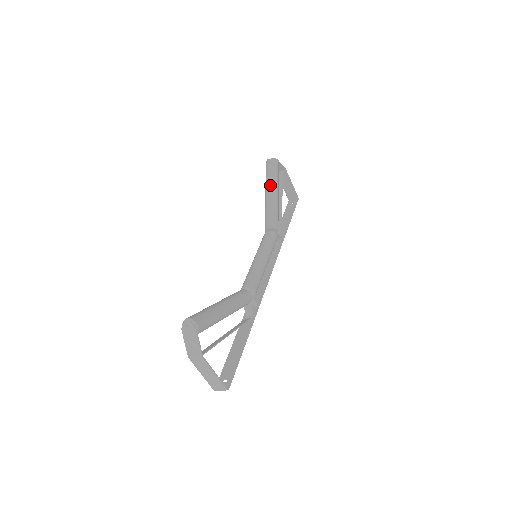
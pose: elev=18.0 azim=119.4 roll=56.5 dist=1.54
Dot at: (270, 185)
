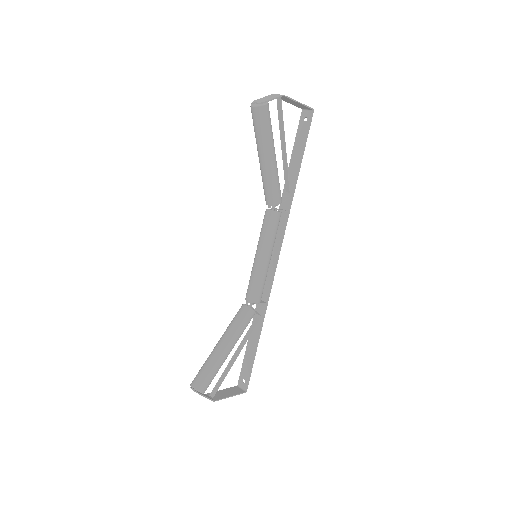
Dot at: (261, 149)
